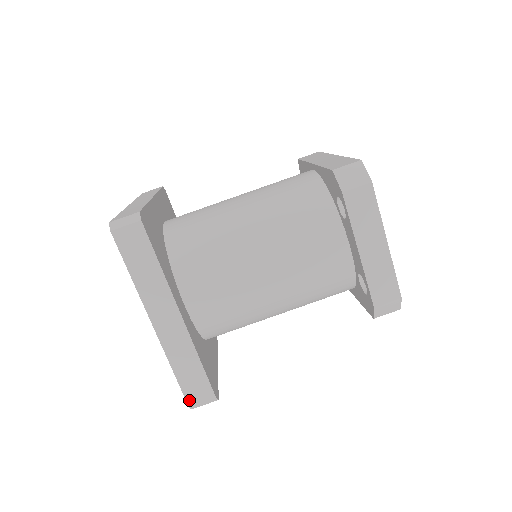
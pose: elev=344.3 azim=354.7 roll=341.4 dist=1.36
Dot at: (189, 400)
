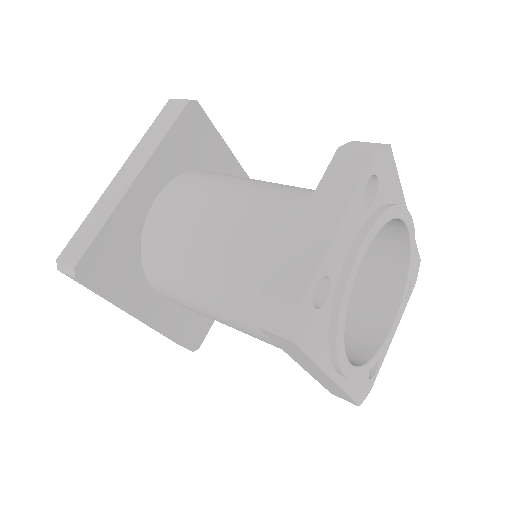
Dot at: (64, 253)
